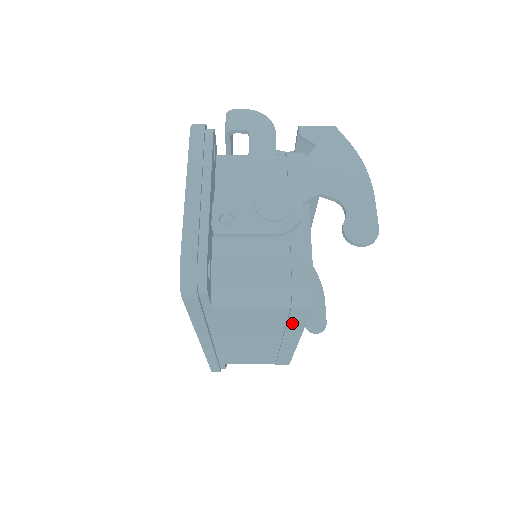
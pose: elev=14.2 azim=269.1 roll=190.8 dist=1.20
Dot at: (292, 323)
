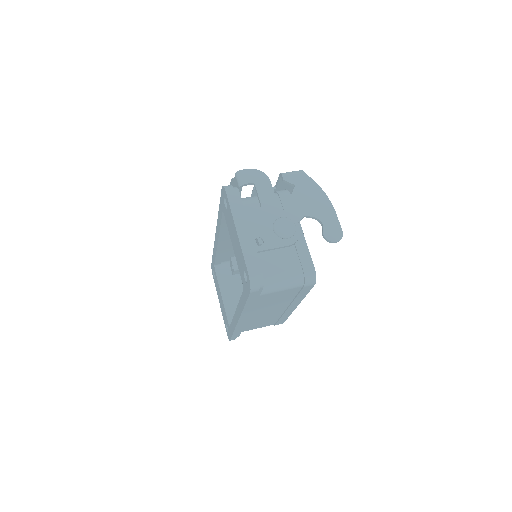
Dot at: (300, 294)
